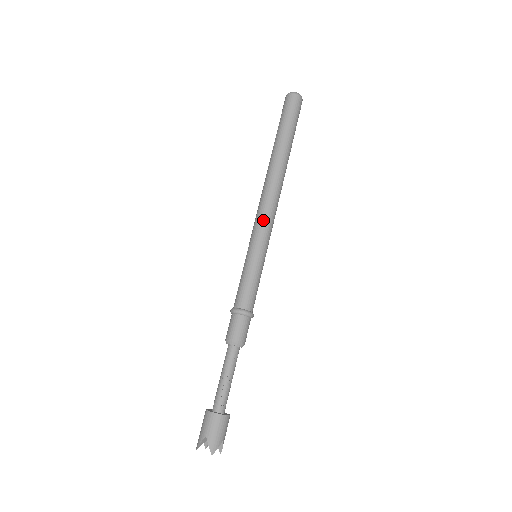
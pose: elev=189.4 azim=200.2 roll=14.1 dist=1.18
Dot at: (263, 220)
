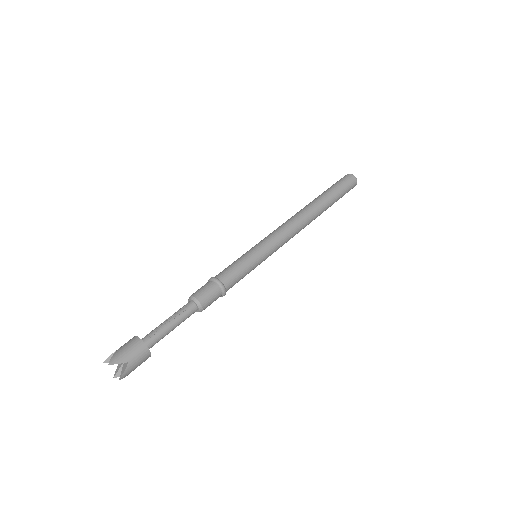
Dot at: (275, 232)
